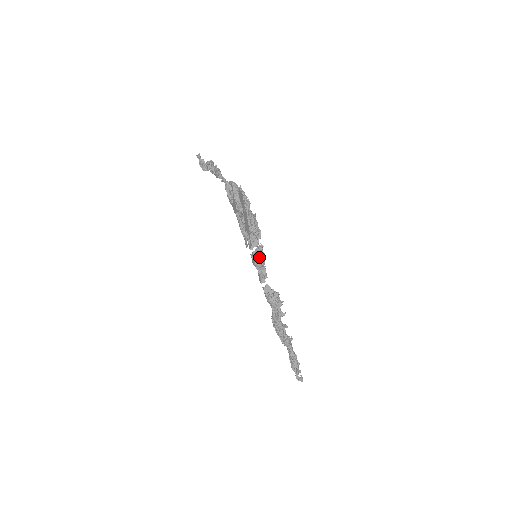
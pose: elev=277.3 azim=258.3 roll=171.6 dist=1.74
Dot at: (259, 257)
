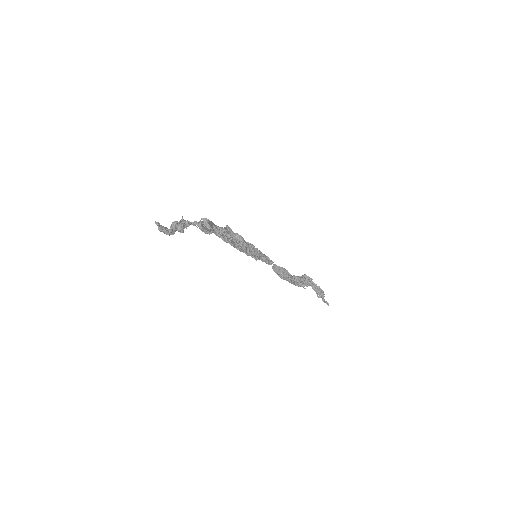
Dot at: (259, 256)
